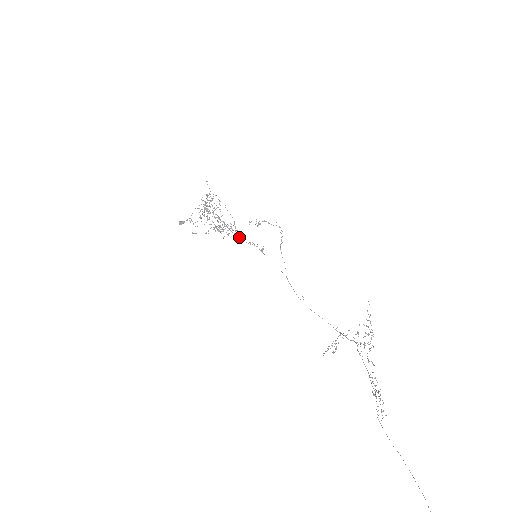
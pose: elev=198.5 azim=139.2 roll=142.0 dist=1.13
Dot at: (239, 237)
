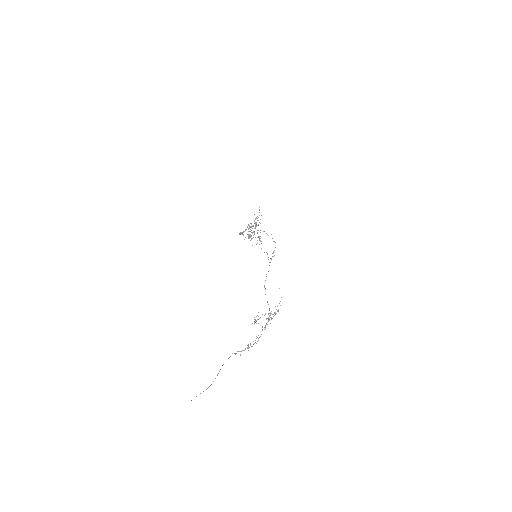
Dot at: occluded
